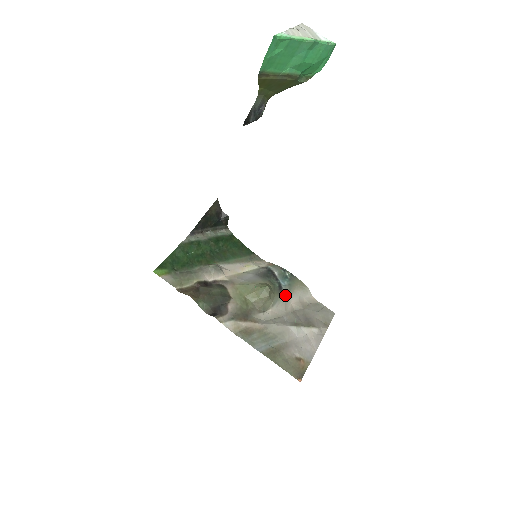
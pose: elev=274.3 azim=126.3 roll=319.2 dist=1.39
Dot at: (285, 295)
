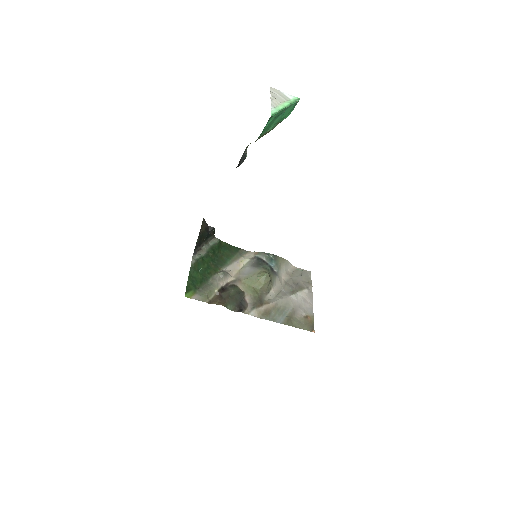
Dot at: (277, 273)
